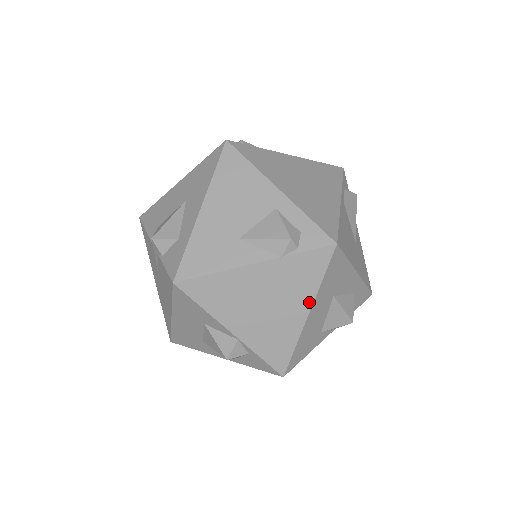
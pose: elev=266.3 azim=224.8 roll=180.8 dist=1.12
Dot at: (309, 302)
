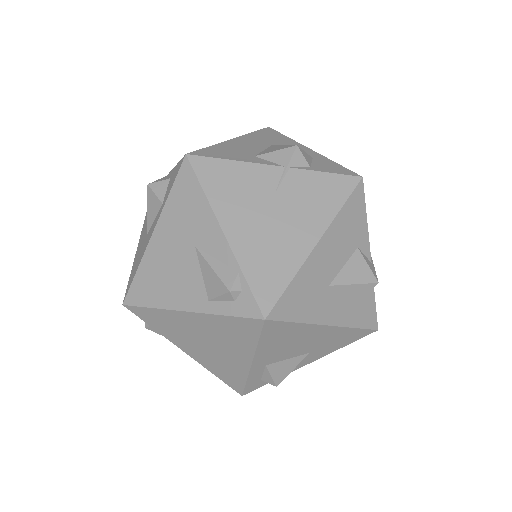
Dot at: occluded
